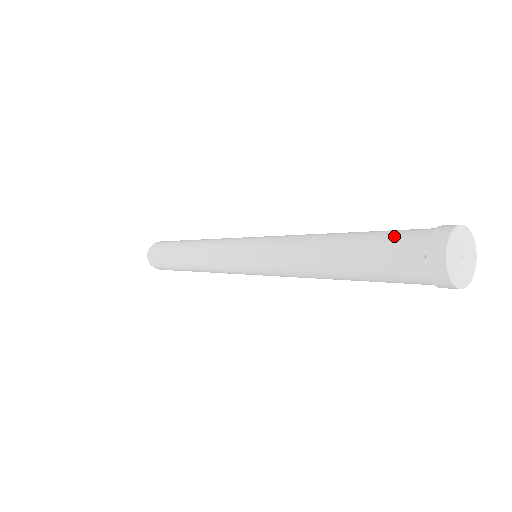
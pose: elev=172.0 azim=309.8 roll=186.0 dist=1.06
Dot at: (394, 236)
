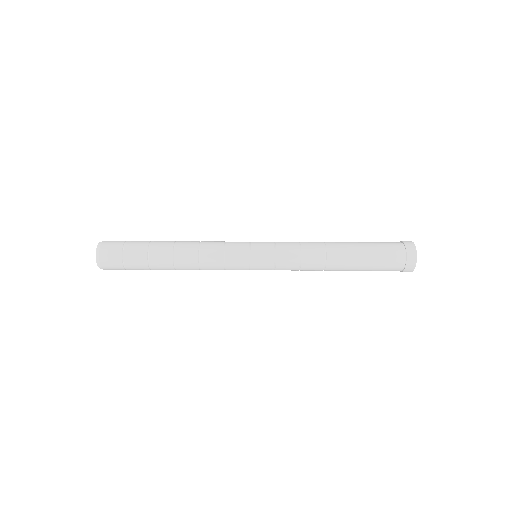
Dot at: (385, 253)
